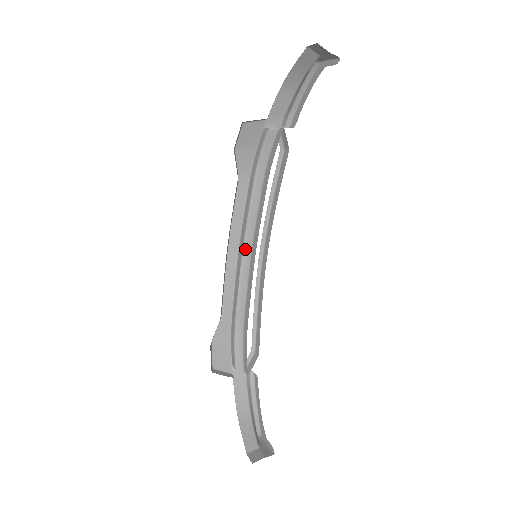
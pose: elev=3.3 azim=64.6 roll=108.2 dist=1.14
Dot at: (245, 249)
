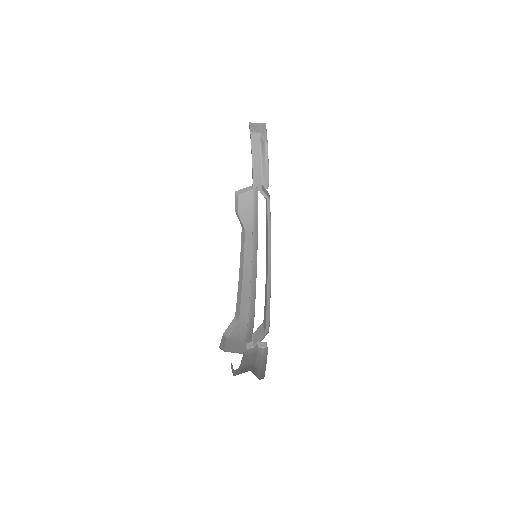
Dot at: (253, 264)
